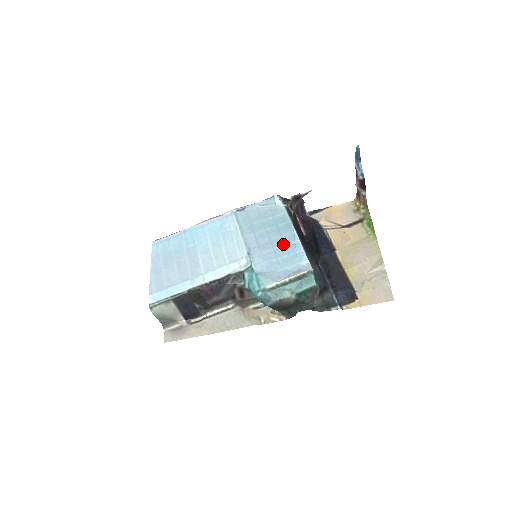
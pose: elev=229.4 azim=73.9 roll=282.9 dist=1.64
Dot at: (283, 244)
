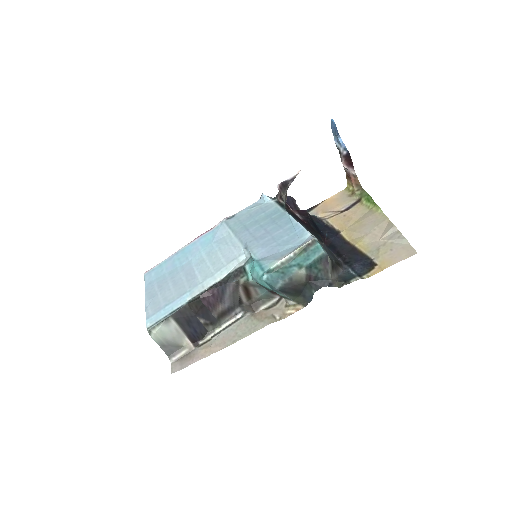
Dot at: (280, 229)
